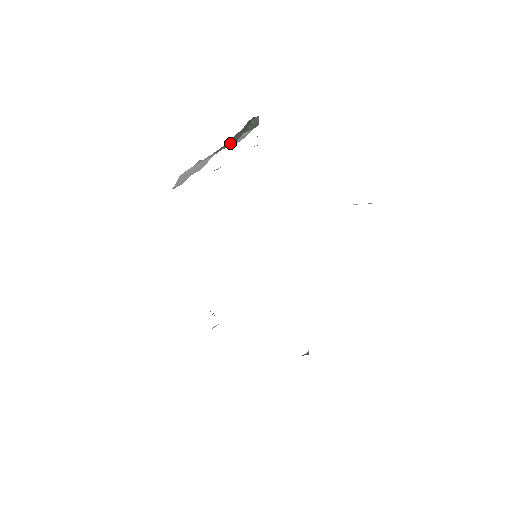
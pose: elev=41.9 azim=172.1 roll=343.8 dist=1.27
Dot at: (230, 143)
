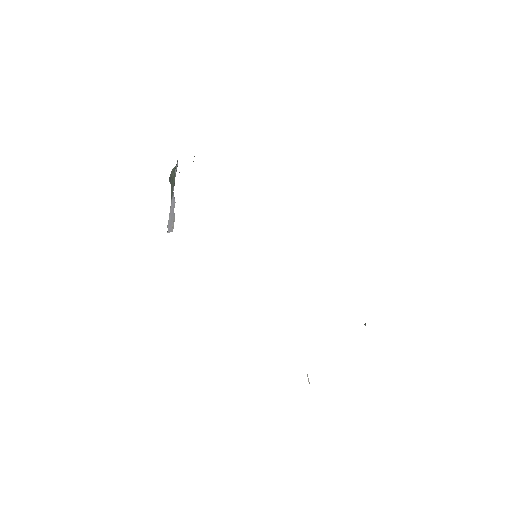
Dot at: occluded
